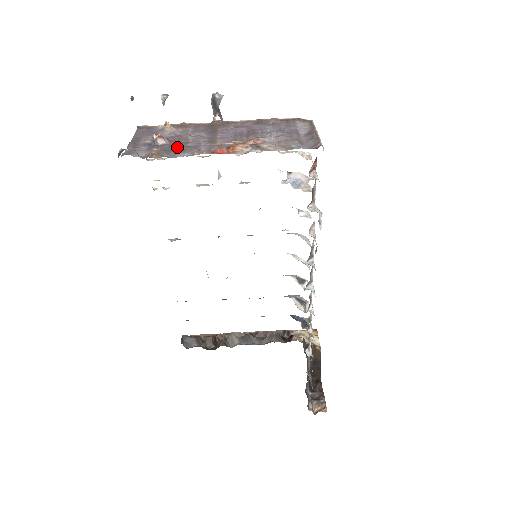
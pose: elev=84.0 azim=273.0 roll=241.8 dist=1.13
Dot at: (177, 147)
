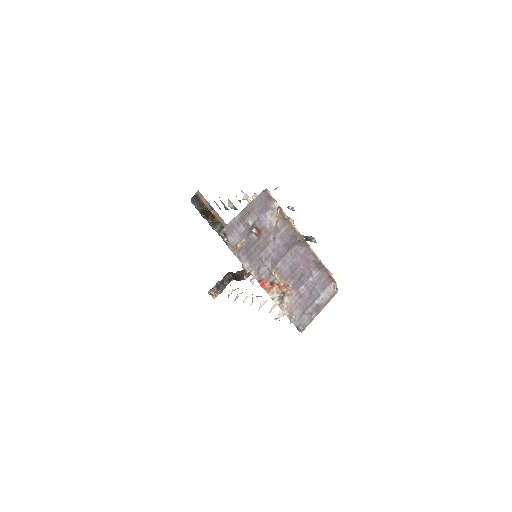
Dot at: (254, 251)
